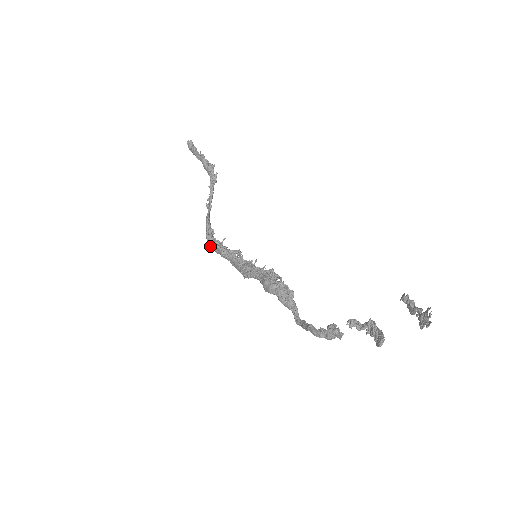
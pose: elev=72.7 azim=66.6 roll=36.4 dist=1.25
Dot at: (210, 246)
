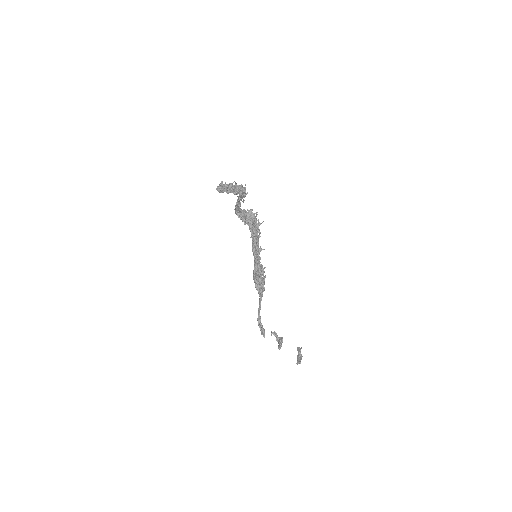
Dot at: occluded
